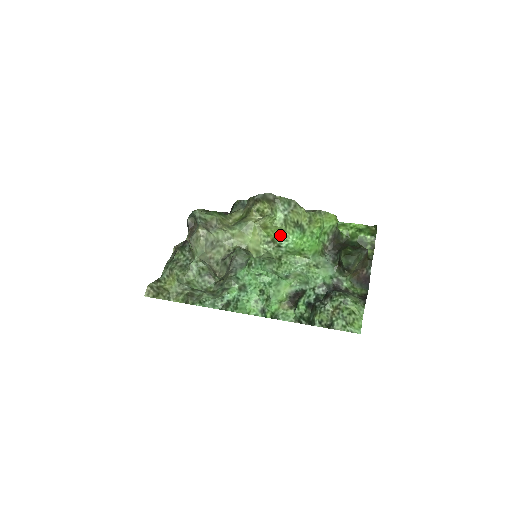
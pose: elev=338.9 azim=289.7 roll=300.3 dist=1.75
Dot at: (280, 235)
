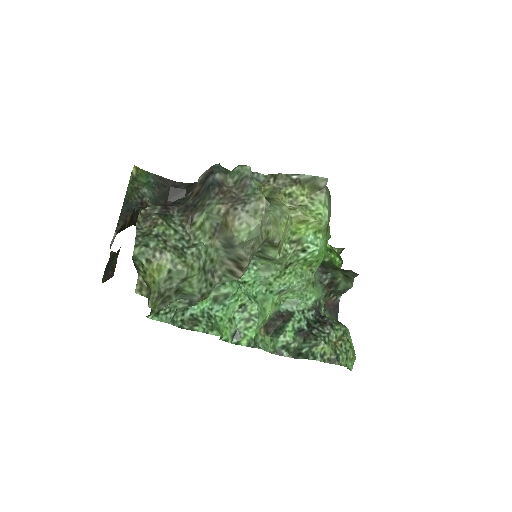
Dot at: (313, 236)
